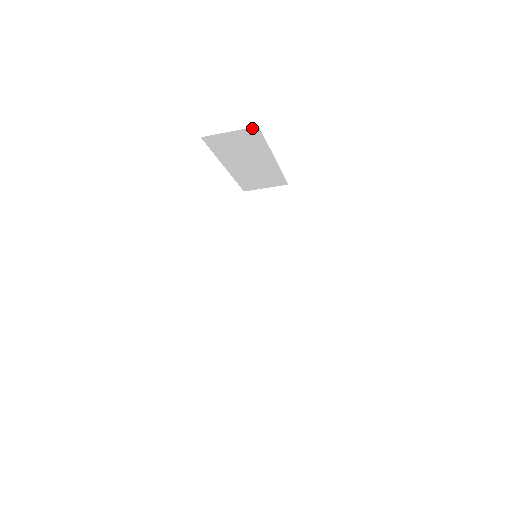
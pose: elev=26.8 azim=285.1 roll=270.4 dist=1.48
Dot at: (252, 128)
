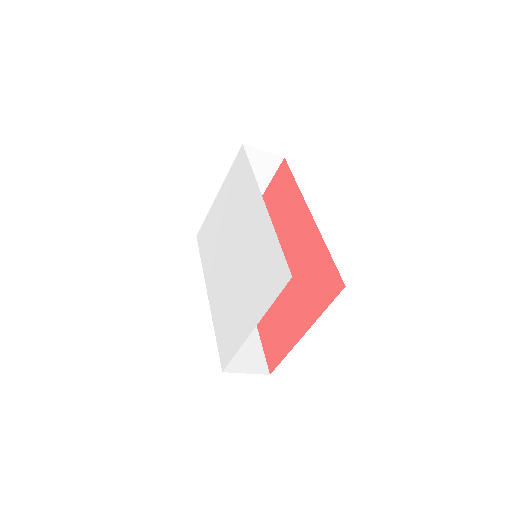
Dot at: (279, 157)
